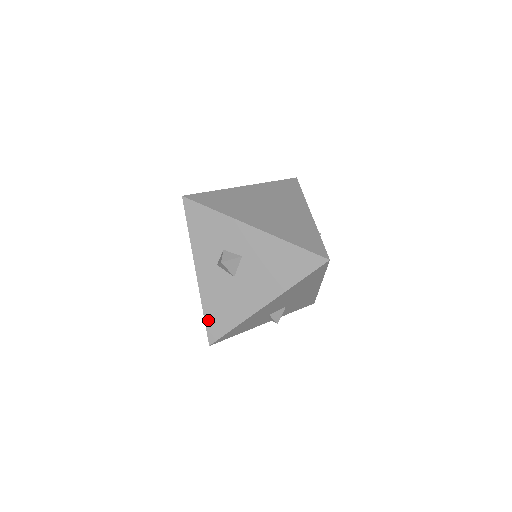
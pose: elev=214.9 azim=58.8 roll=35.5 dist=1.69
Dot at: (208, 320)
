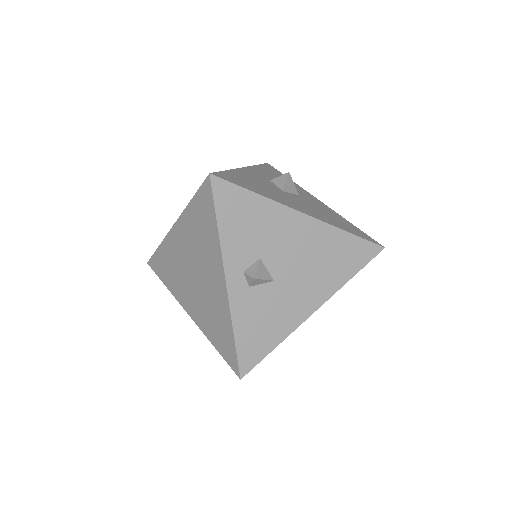
Dot at: (228, 173)
